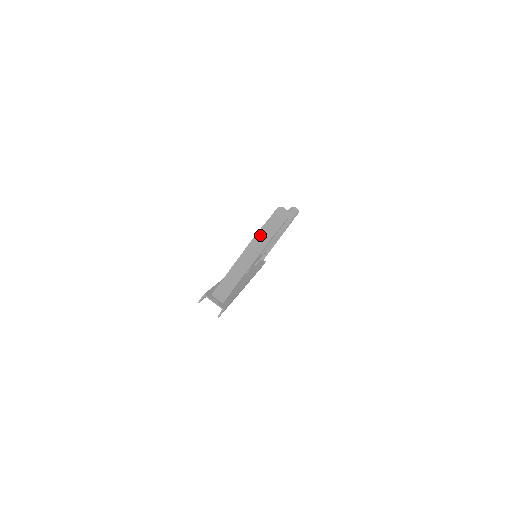
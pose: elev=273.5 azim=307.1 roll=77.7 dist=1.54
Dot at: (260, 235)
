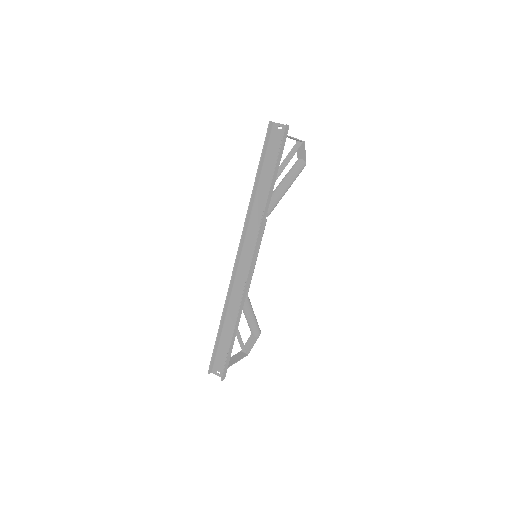
Dot at: occluded
